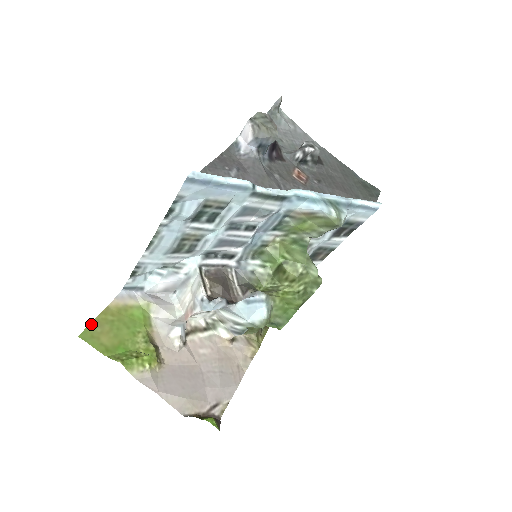
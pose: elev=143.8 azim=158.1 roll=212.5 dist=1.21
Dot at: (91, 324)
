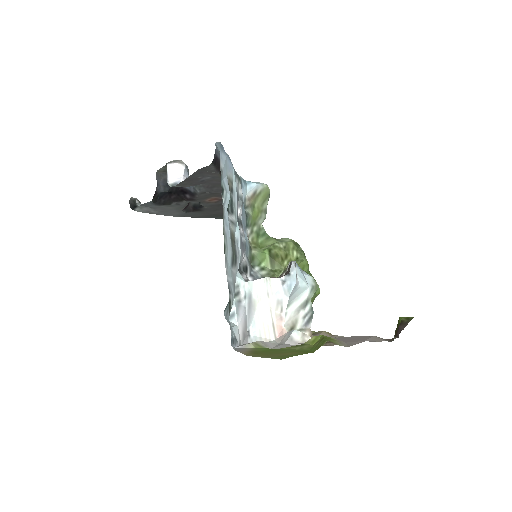
Dot at: occluded
